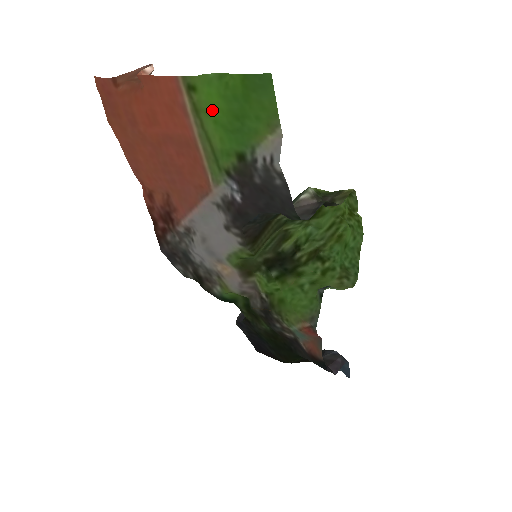
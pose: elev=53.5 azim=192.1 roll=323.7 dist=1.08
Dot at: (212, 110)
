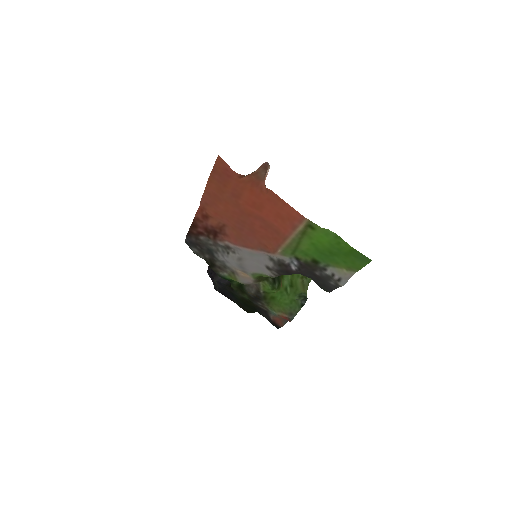
Dot at: (316, 240)
